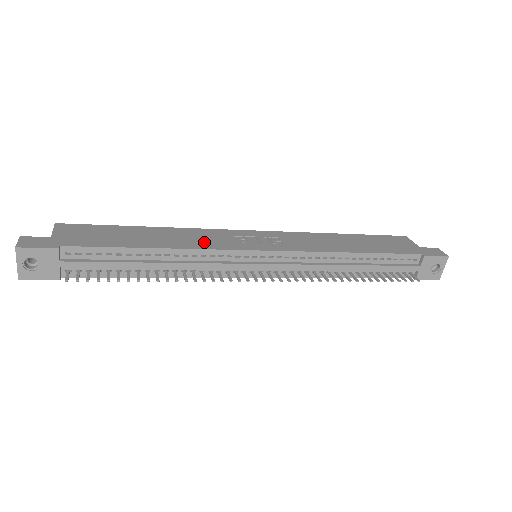
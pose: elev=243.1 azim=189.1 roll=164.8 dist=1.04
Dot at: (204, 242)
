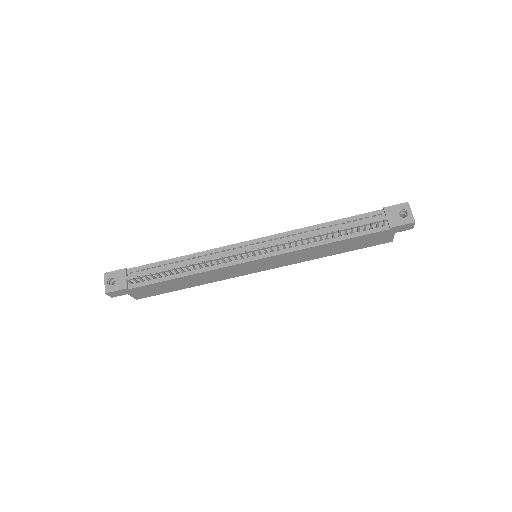
Dot at: occluded
